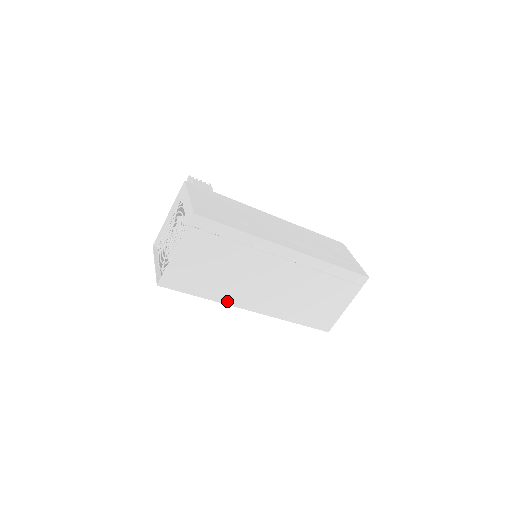
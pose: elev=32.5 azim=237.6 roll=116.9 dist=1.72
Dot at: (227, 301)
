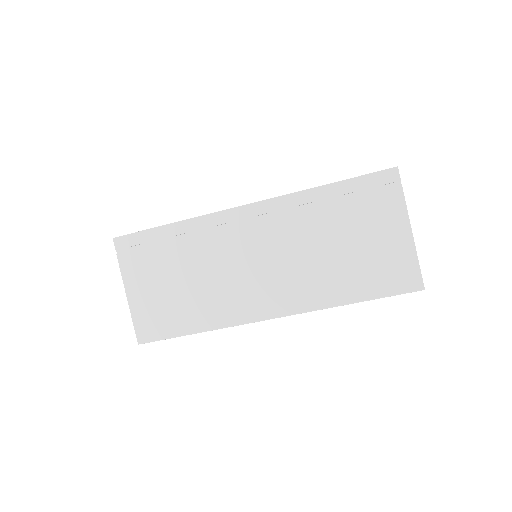
Dot at: (228, 321)
